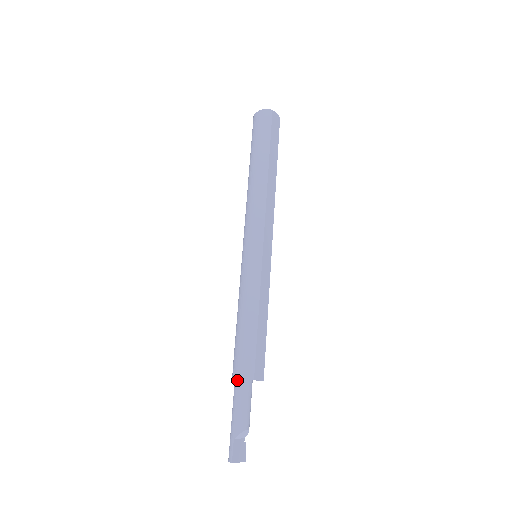
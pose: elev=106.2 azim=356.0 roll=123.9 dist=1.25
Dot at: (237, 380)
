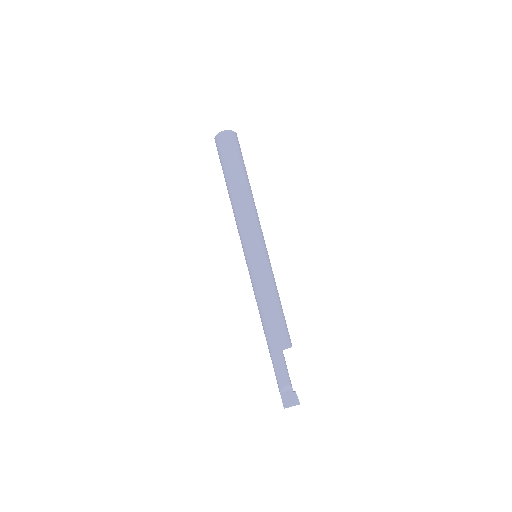
Dot at: occluded
